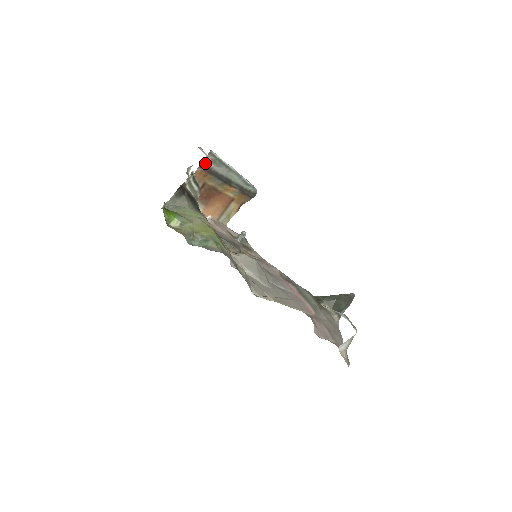
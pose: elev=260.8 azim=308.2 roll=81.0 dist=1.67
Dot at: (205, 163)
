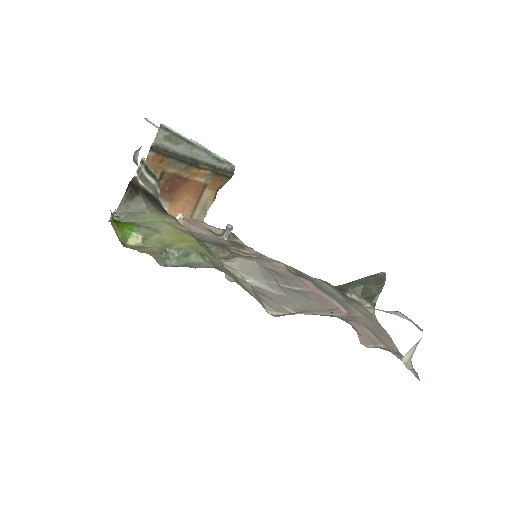
Dot at: (157, 143)
